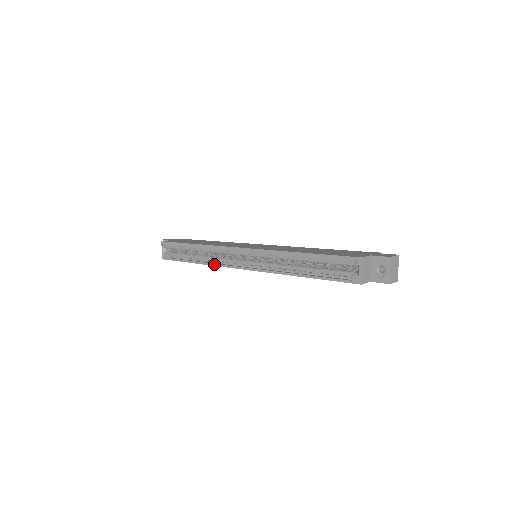
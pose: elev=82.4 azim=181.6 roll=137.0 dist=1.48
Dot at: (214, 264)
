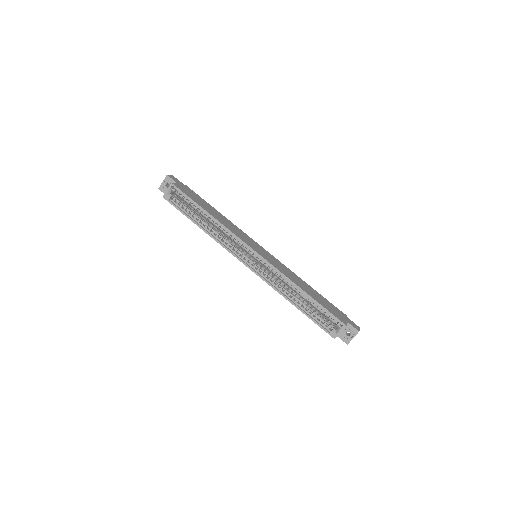
Dot at: (221, 243)
